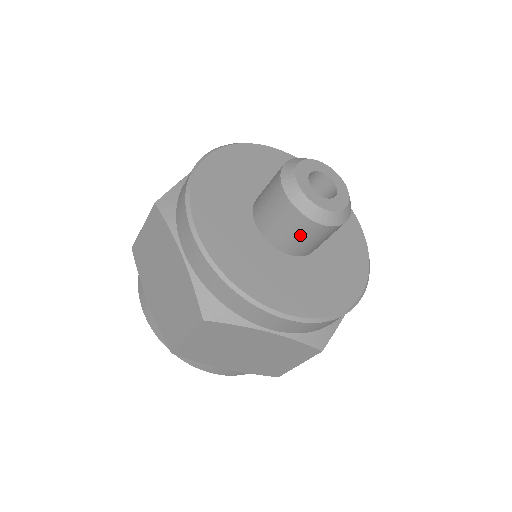
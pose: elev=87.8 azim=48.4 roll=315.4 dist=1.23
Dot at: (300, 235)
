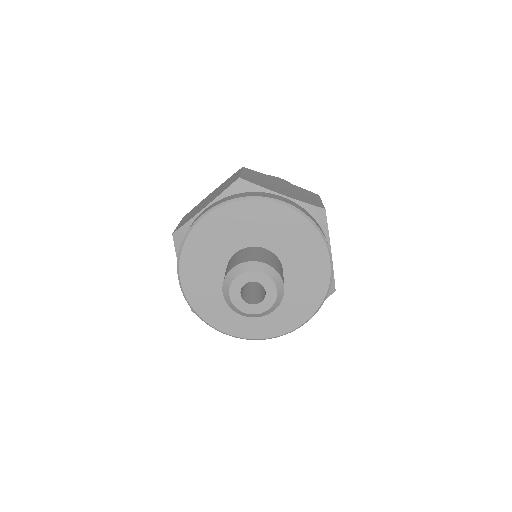
Dot at: occluded
